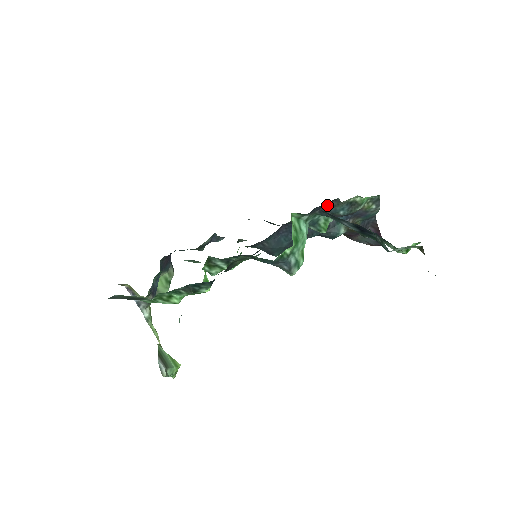
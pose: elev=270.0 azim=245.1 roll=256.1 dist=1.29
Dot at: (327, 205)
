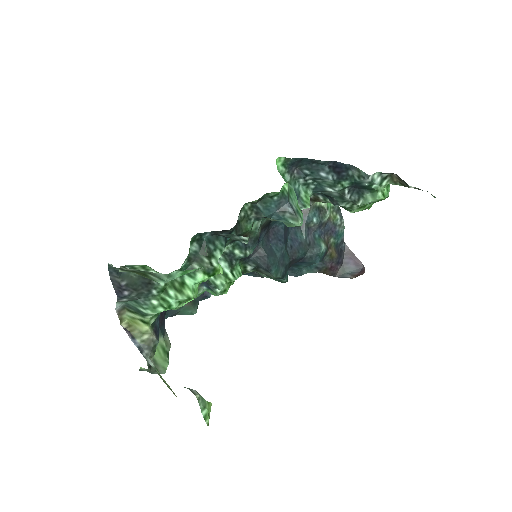
Dot at: occluded
